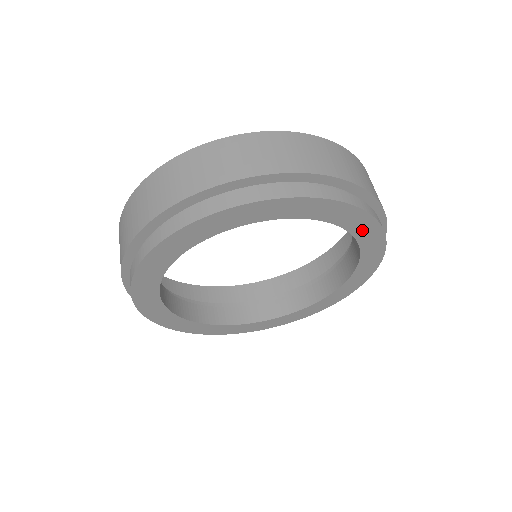
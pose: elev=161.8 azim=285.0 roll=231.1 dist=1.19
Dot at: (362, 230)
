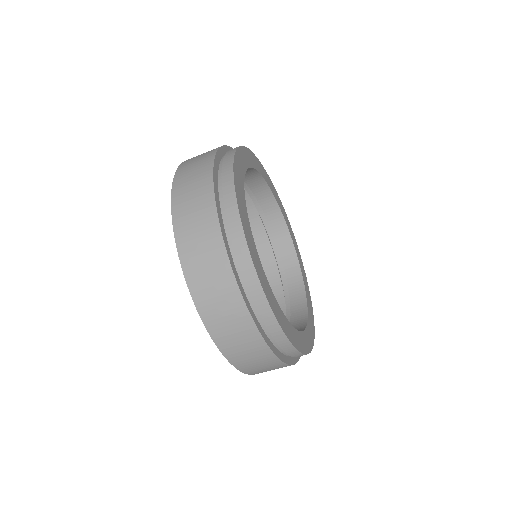
Dot at: (277, 200)
